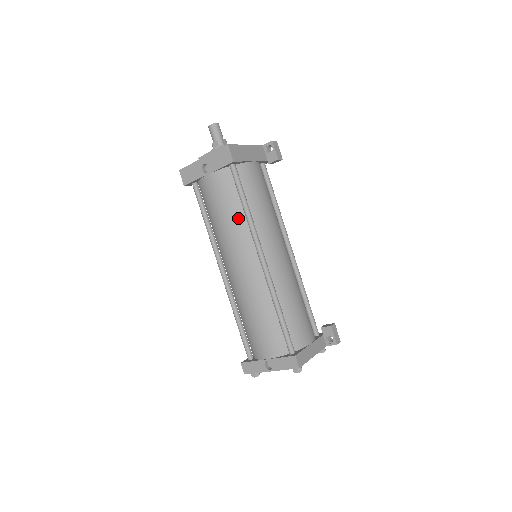
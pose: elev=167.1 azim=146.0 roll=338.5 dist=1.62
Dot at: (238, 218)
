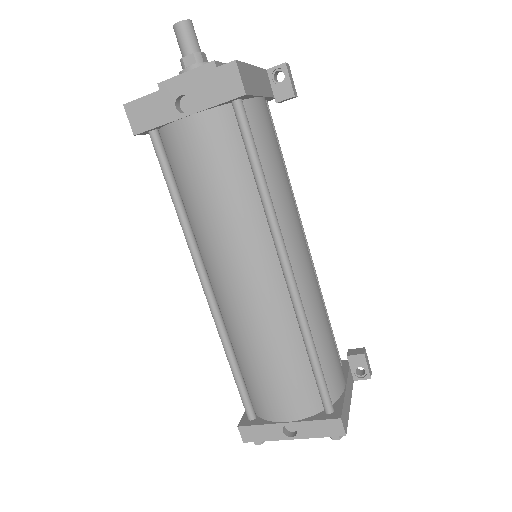
Dot at: (245, 198)
